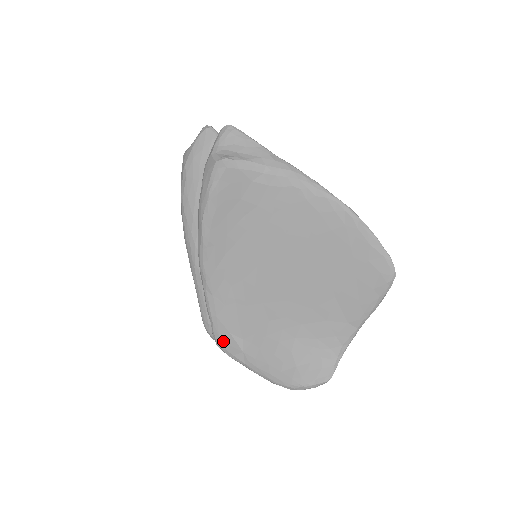
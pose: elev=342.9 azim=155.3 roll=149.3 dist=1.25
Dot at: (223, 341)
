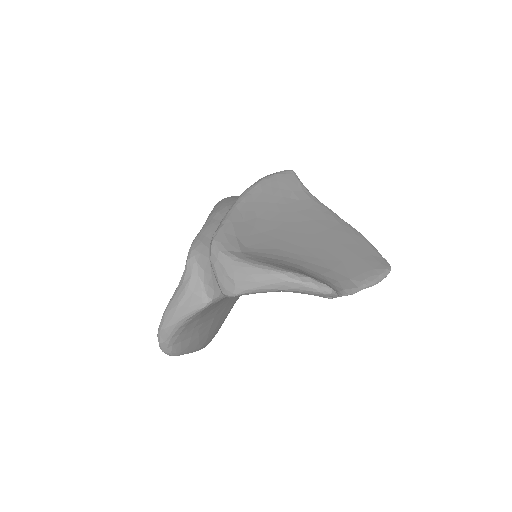
Dot at: (224, 238)
